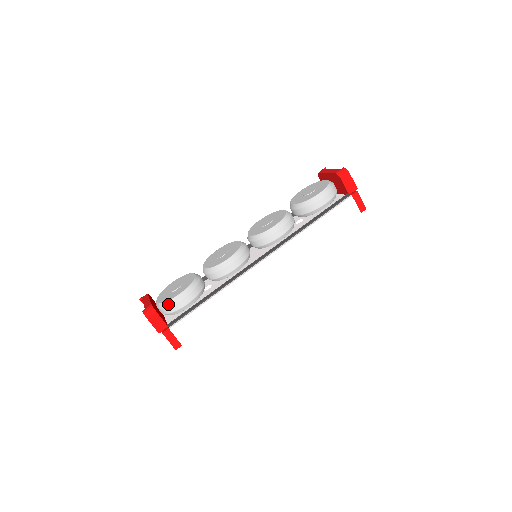
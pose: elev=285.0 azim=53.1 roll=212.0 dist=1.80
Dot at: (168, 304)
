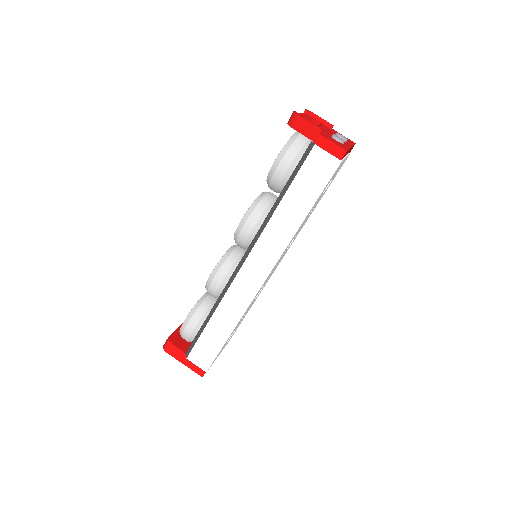
Dot at: (180, 334)
